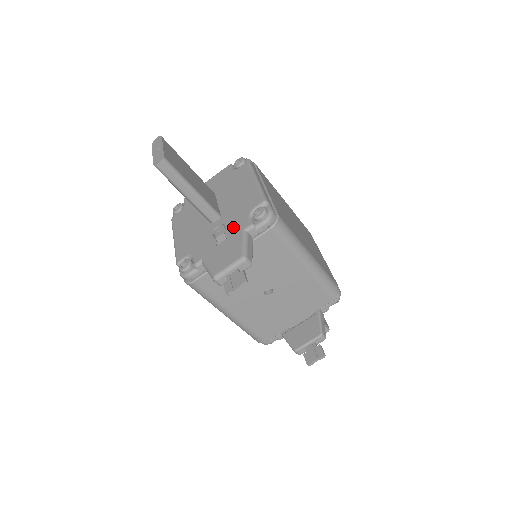
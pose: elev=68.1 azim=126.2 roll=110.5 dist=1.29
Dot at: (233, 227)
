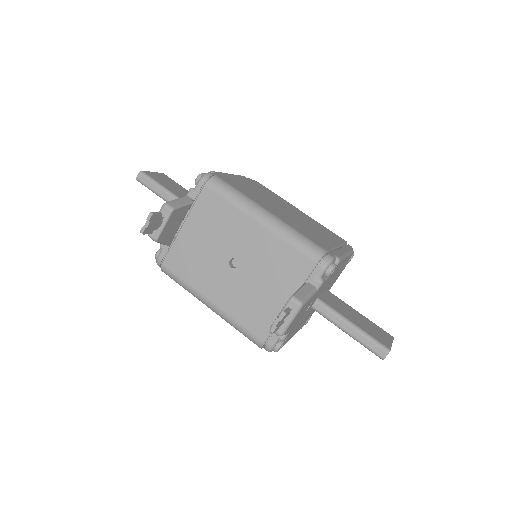
Dot at: occluded
